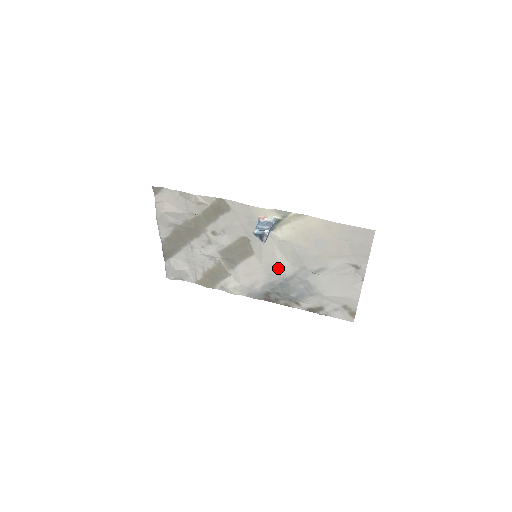
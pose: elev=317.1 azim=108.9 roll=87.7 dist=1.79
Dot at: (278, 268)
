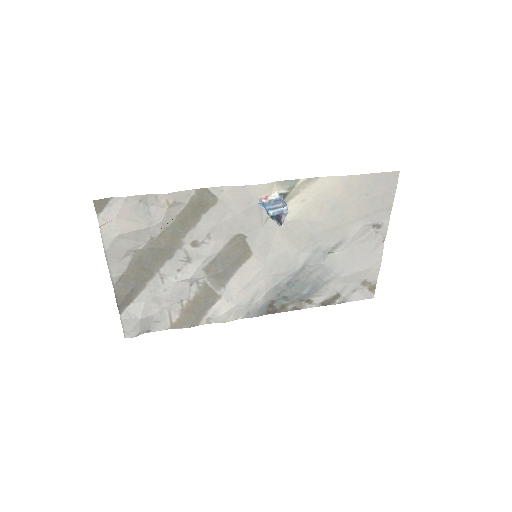
Dot at: (285, 262)
